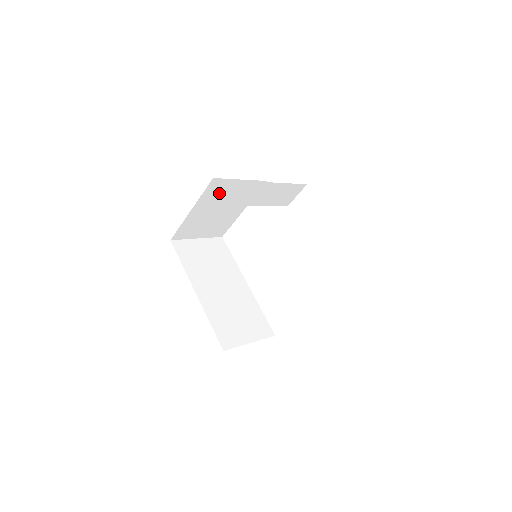
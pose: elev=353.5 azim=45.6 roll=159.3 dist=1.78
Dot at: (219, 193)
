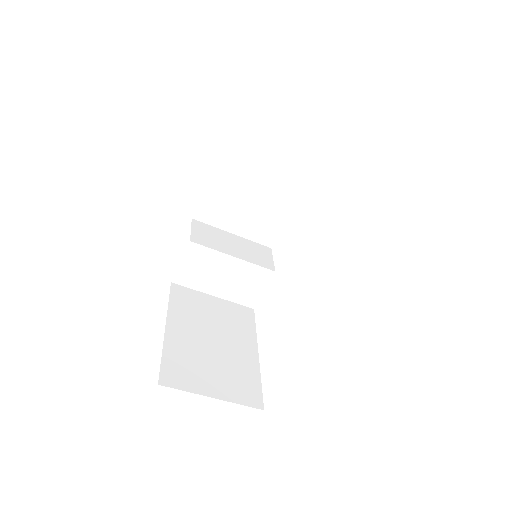
Dot at: (194, 309)
